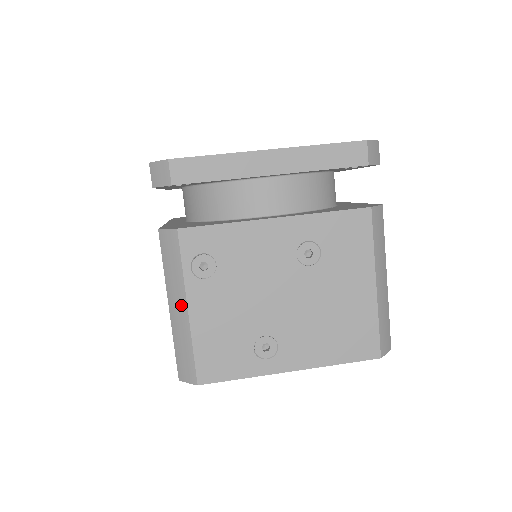
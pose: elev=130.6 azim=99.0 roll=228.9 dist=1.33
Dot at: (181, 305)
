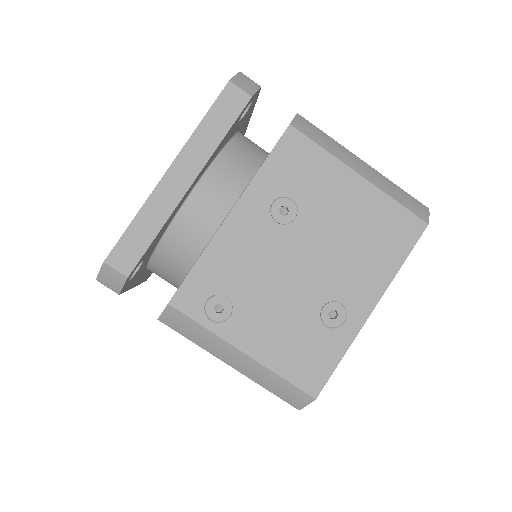
Dot at: (236, 355)
